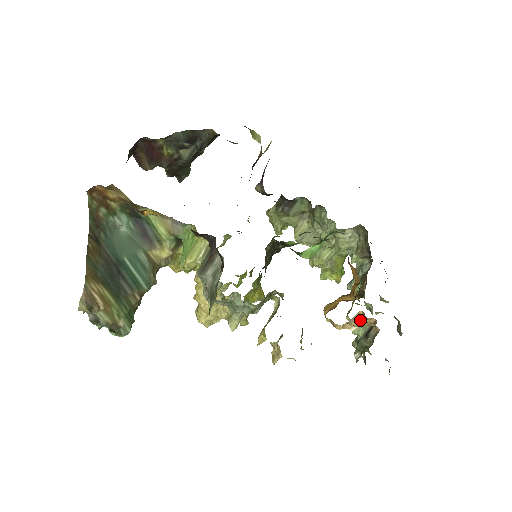
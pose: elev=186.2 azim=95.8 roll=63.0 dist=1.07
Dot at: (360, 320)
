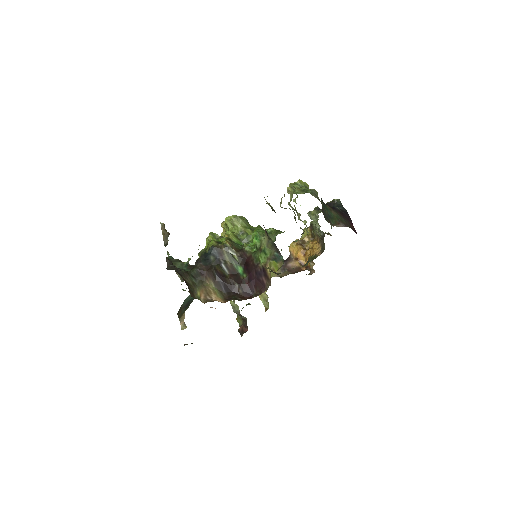
Dot at: occluded
